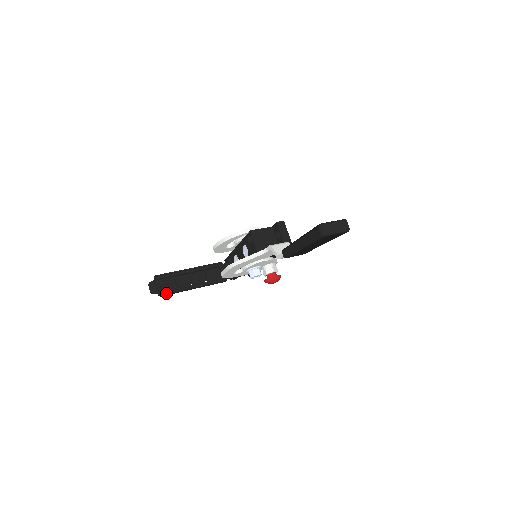
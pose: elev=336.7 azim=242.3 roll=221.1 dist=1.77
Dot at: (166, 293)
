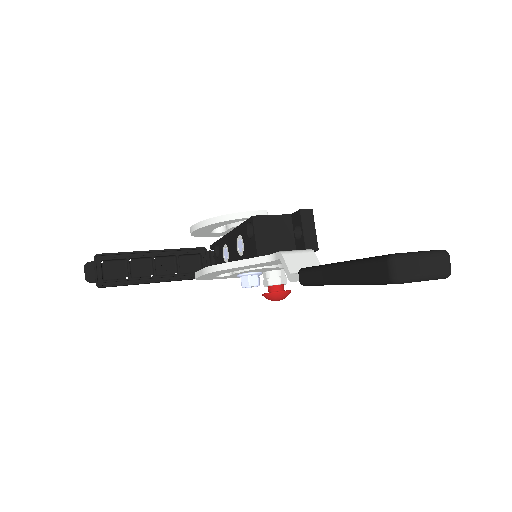
Dot at: (109, 284)
